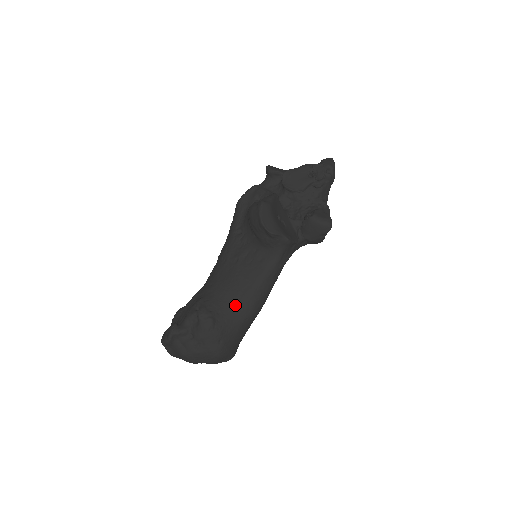
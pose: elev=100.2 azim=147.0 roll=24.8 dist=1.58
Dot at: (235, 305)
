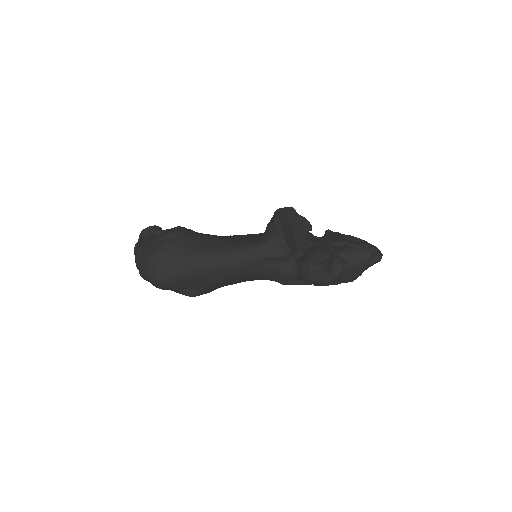
Dot at: (202, 244)
